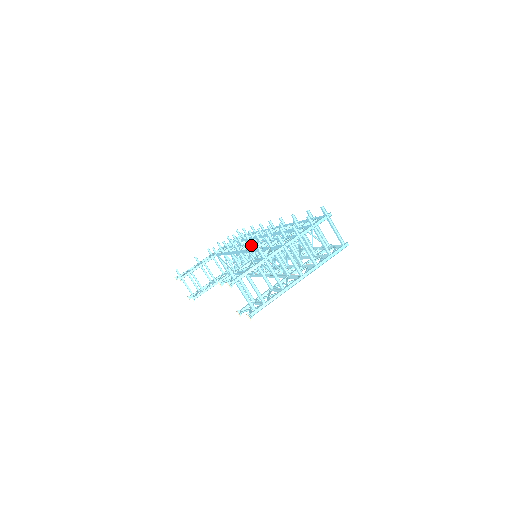
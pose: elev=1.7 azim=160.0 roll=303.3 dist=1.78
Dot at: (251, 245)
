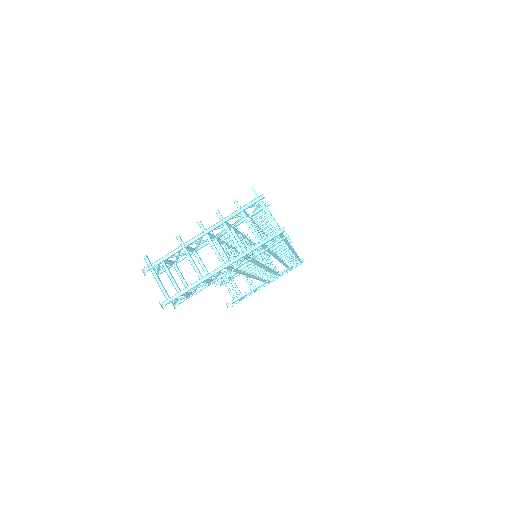
Dot at: occluded
